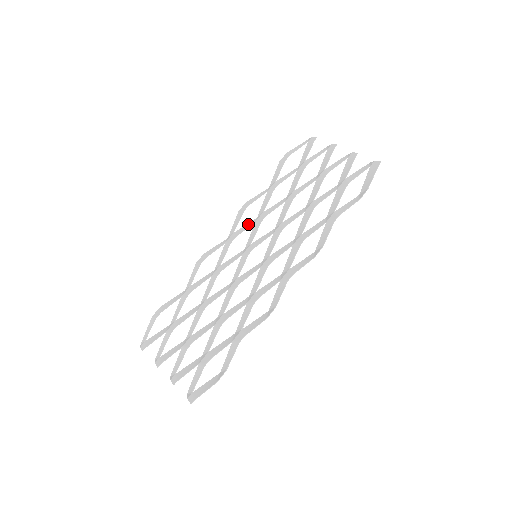
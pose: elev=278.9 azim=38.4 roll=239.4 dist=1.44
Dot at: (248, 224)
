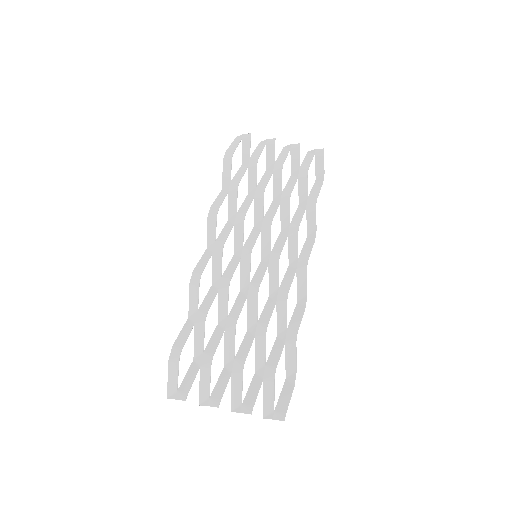
Dot at: (225, 228)
